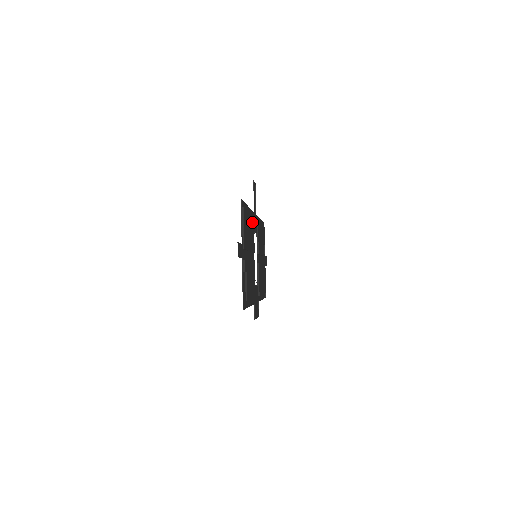
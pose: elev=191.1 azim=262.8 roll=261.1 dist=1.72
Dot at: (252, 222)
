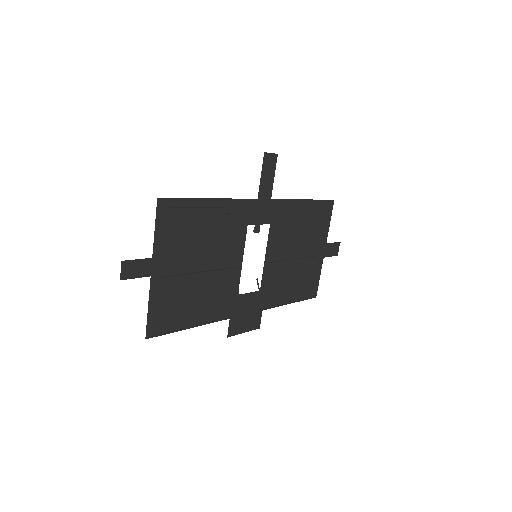
Dot at: (232, 216)
